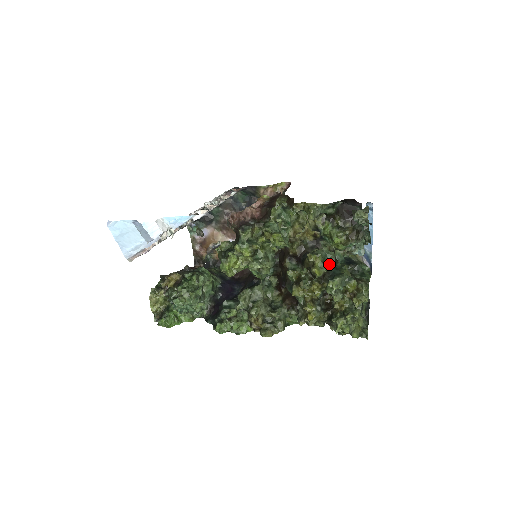
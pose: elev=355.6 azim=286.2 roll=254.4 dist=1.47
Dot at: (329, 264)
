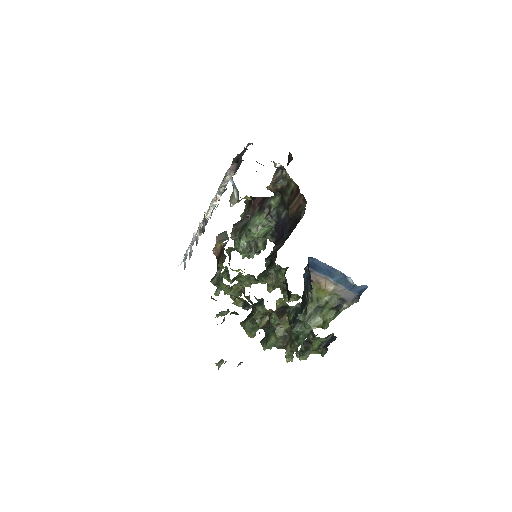
Dot at: occluded
